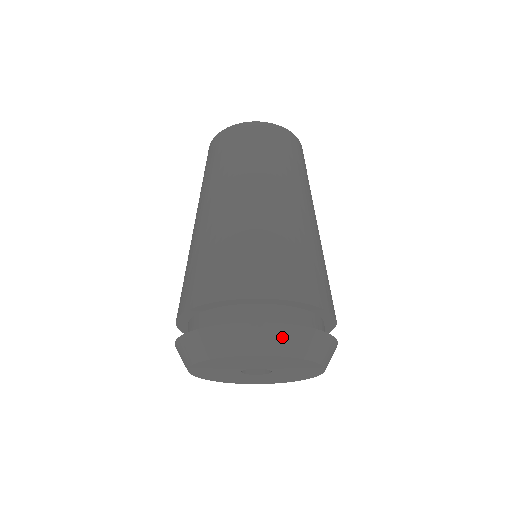
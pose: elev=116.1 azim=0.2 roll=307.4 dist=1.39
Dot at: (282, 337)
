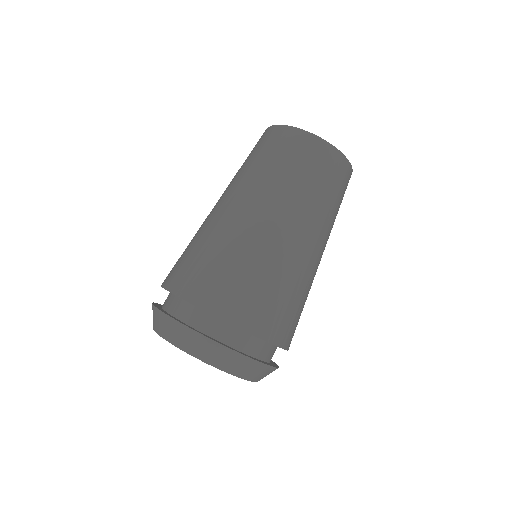
Dot at: (231, 360)
